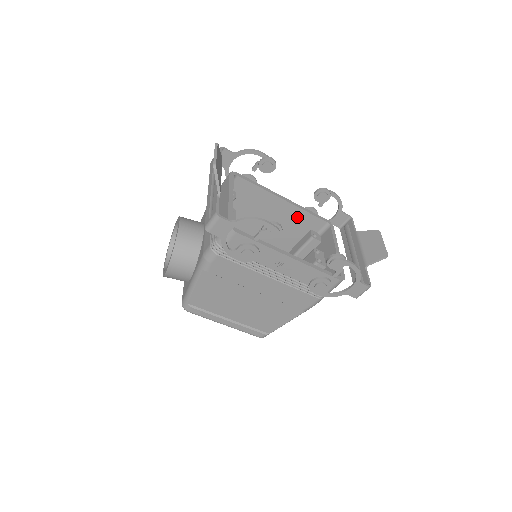
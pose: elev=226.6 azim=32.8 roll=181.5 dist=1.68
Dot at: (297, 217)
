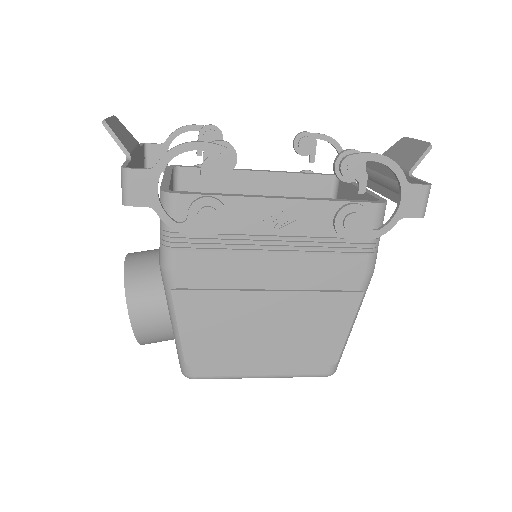
Dot at: (289, 188)
